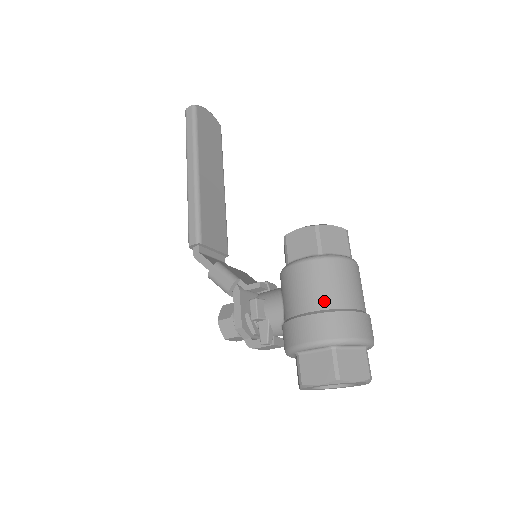
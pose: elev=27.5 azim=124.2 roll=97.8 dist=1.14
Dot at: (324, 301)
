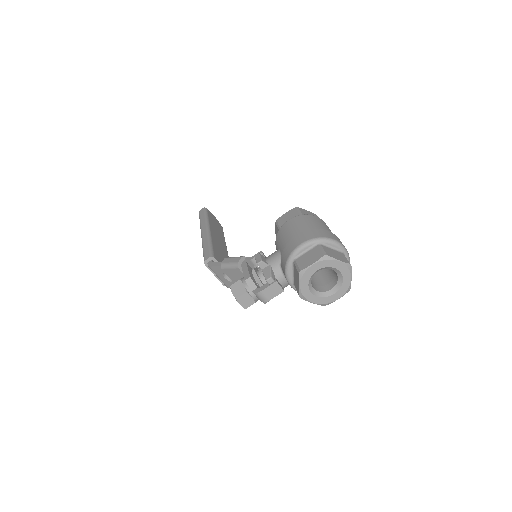
Dot at: (308, 228)
